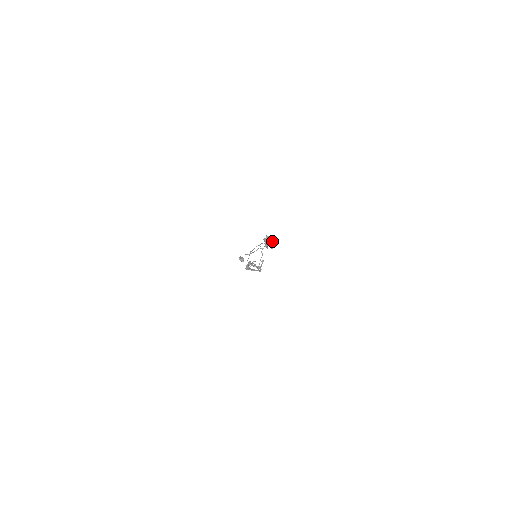
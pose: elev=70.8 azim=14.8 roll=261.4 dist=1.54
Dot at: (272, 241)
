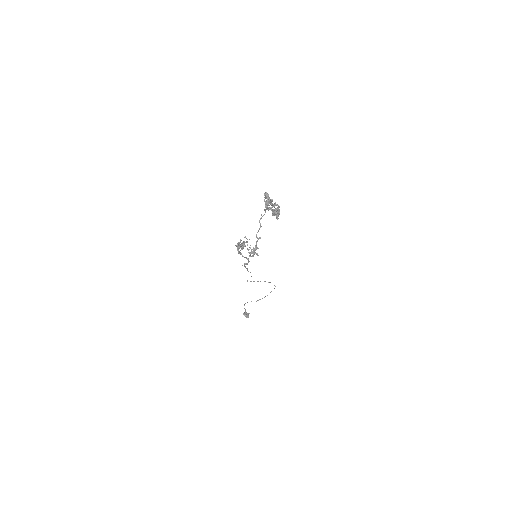
Dot at: (275, 204)
